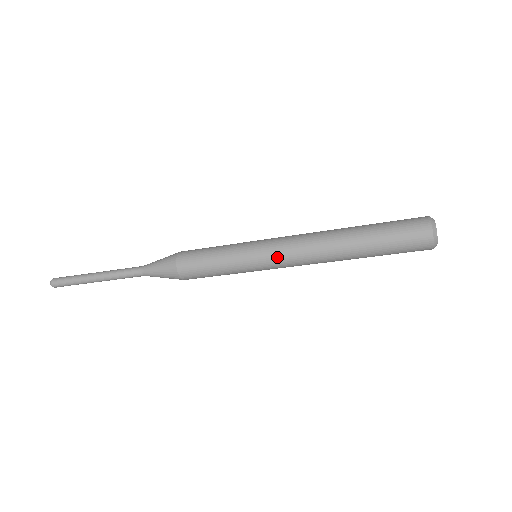
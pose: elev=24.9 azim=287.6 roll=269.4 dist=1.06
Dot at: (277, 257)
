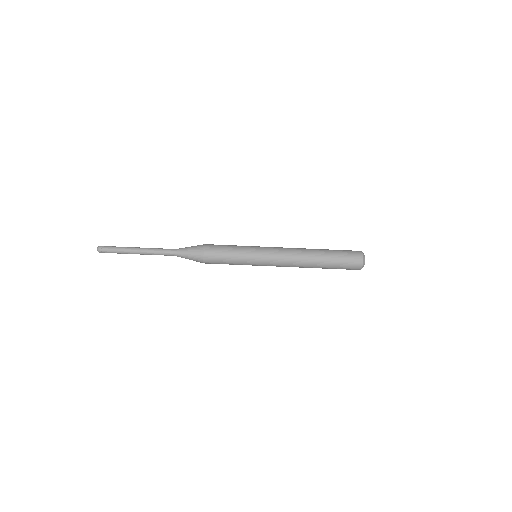
Dot at: (272, 254)
